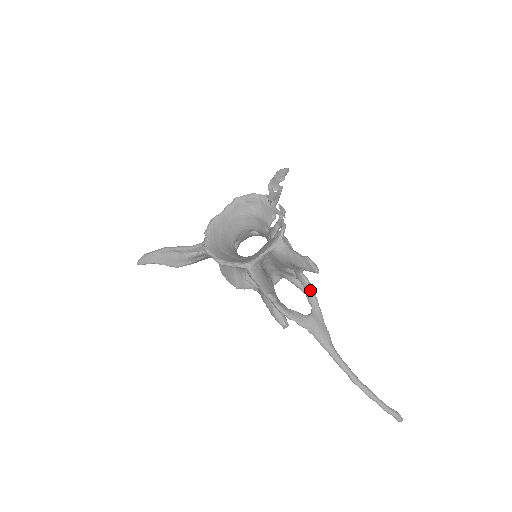
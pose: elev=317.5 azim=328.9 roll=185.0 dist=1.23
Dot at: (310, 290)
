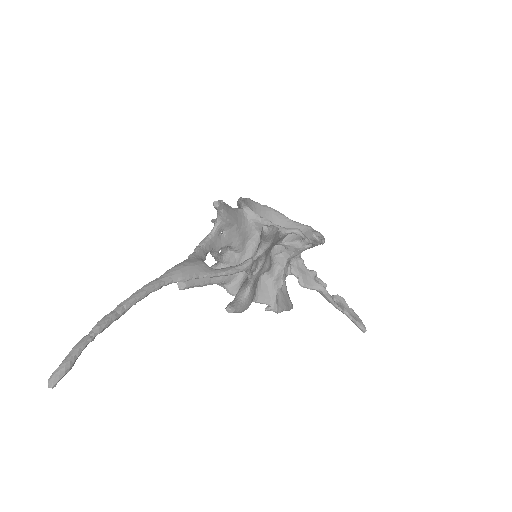
Dot at: (237, 266)
